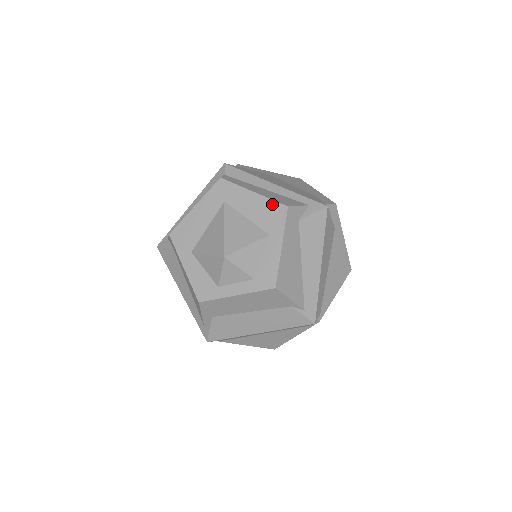
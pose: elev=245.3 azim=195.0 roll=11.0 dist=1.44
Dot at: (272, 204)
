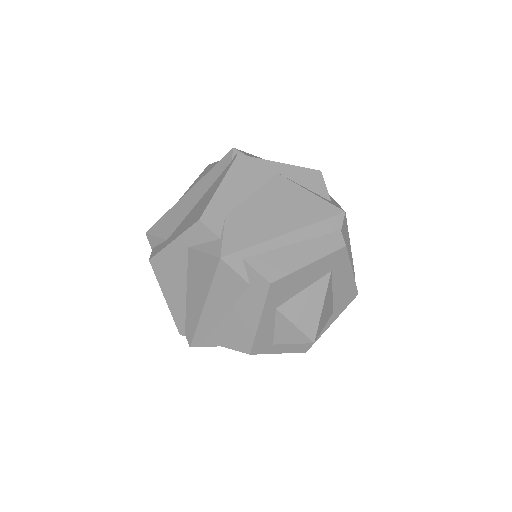
Dot at: (353, 288)
